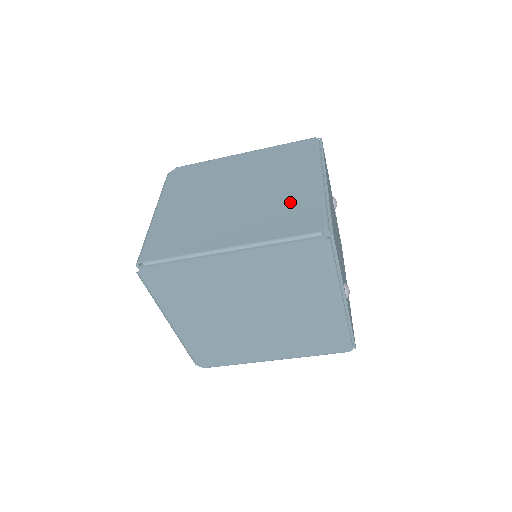
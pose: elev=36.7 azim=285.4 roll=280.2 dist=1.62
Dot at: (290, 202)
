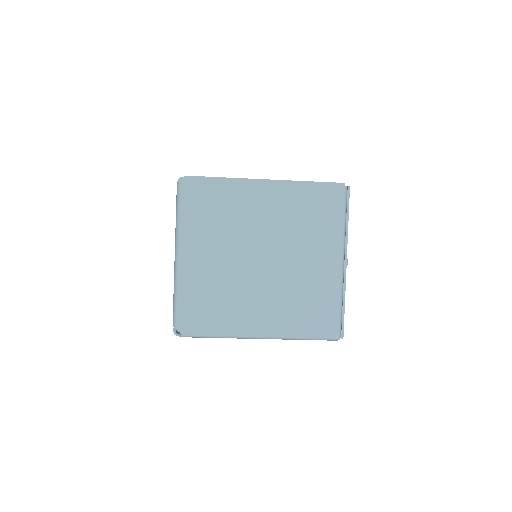
Dot at: occluded
